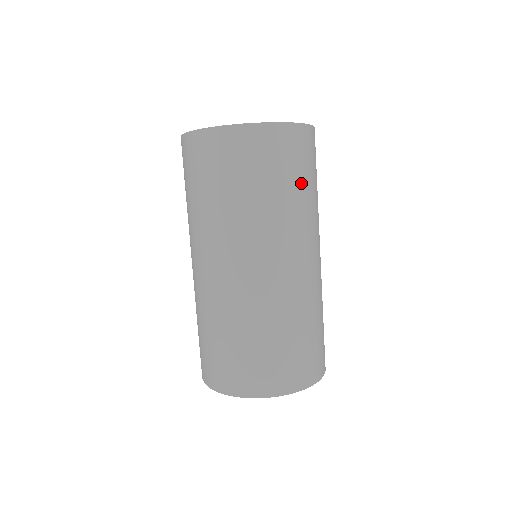
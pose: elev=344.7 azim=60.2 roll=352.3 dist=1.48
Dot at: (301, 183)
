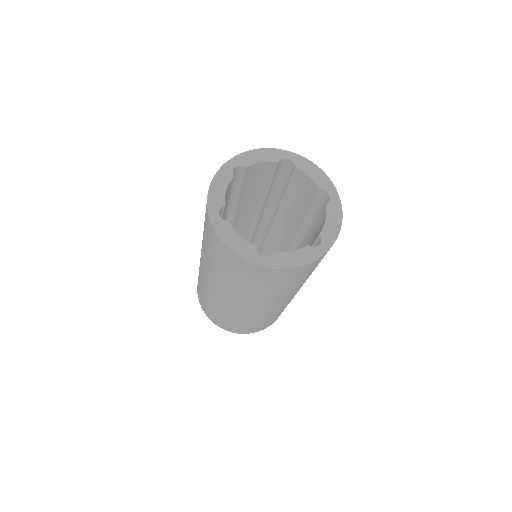
Dot at: occluded
